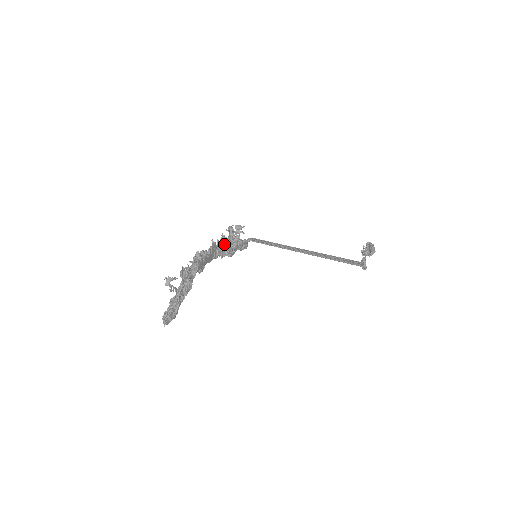
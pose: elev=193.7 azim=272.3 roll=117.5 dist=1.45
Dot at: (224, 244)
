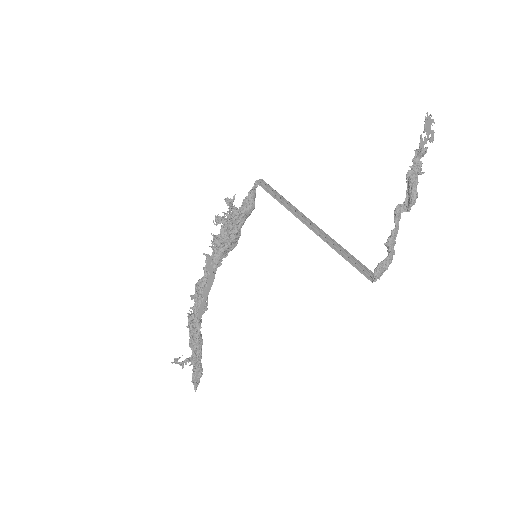
Dot at: (220, 243)
